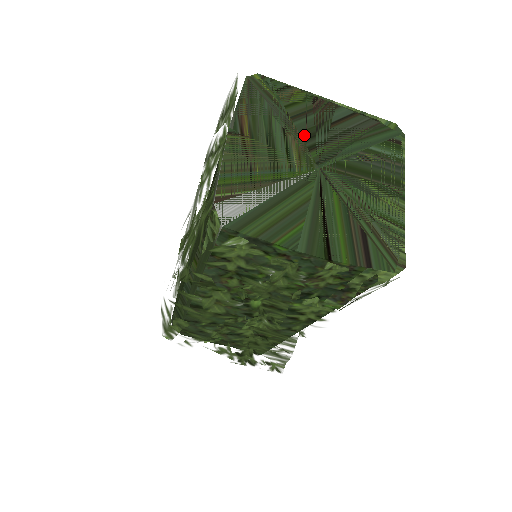
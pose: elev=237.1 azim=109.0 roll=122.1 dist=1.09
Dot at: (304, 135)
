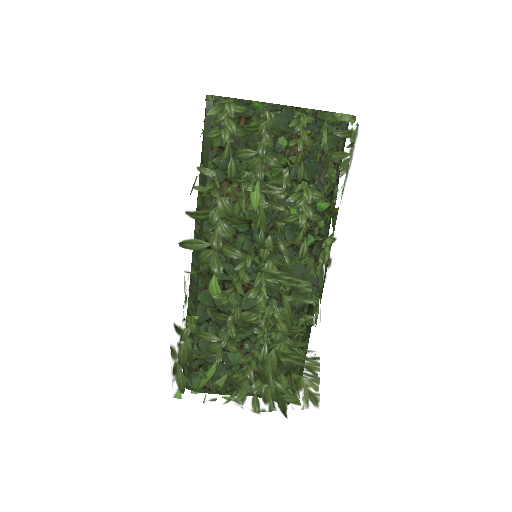
Dot at: occluded
